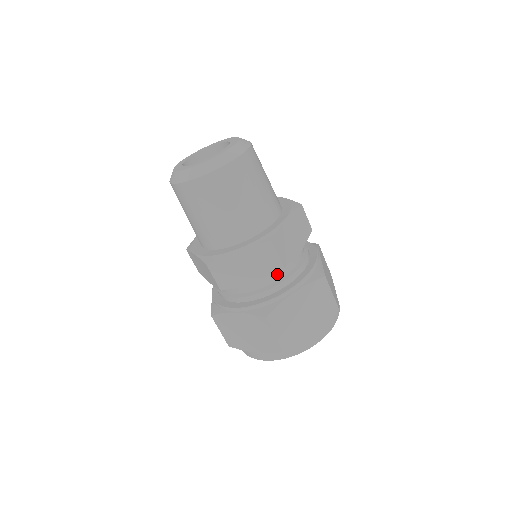
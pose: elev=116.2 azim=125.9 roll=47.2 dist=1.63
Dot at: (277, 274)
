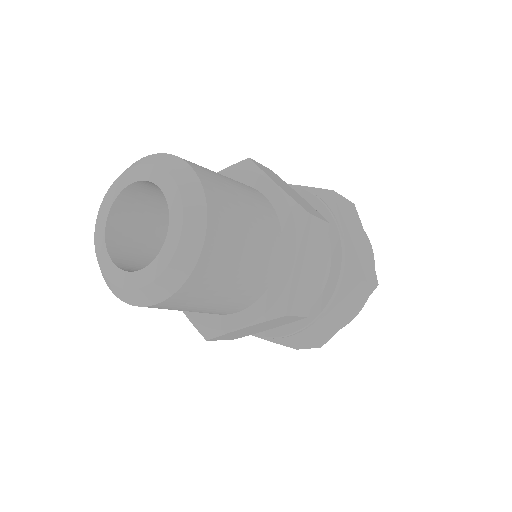
Dot at: occluded
